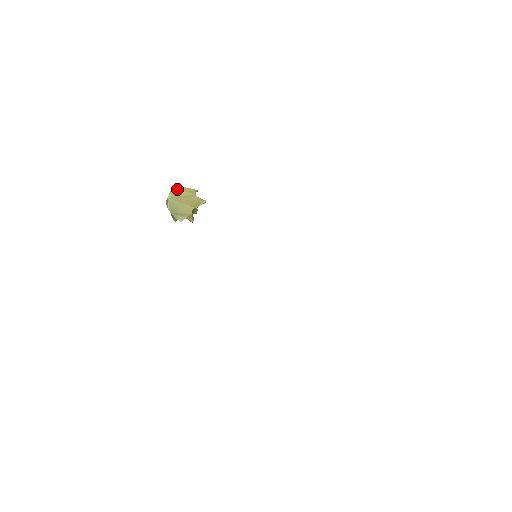
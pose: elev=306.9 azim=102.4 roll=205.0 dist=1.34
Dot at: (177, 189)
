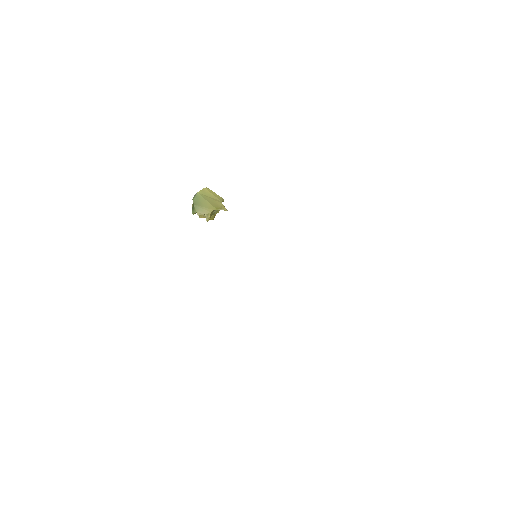
Dot at: (208, 190)
